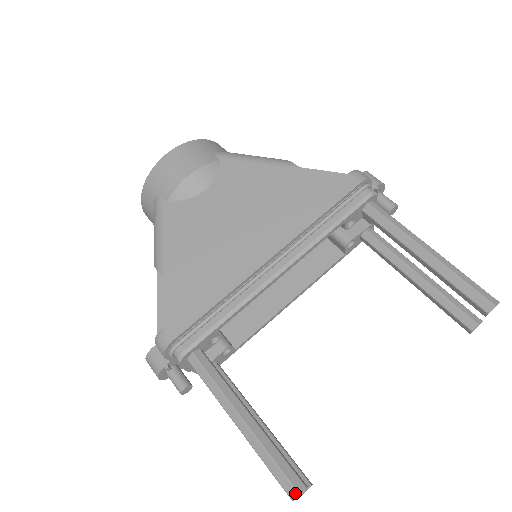
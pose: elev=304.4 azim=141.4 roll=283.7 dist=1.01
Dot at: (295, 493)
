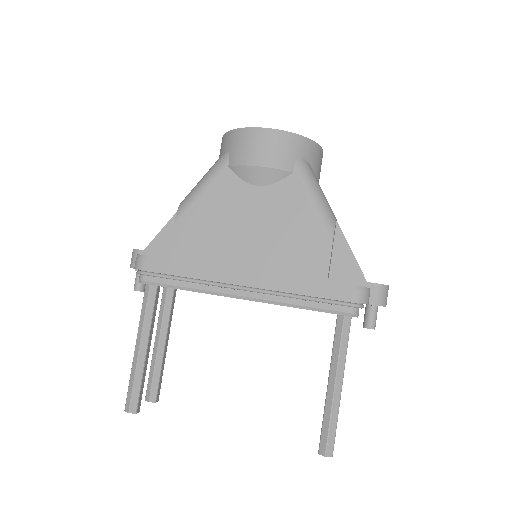
Dot at: (128, 410)
